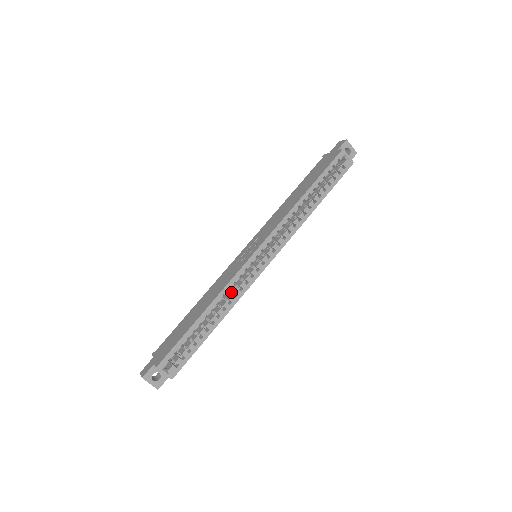
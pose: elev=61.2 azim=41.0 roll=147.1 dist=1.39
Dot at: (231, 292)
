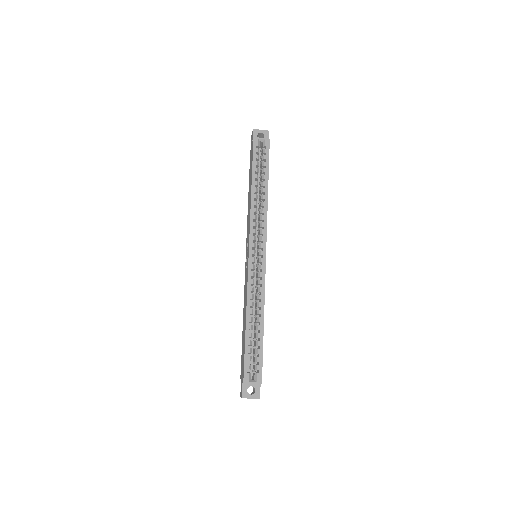
Dot at: (256, 293)
